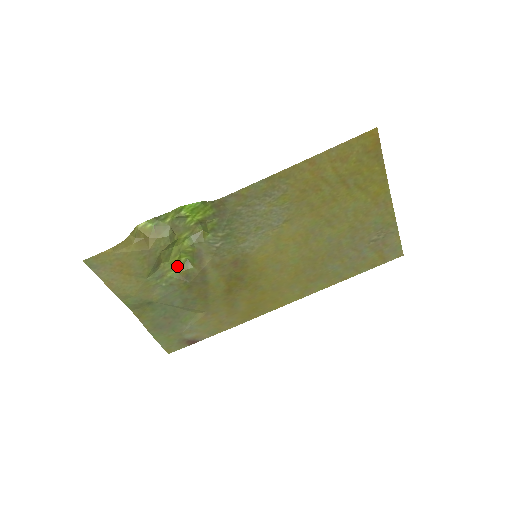
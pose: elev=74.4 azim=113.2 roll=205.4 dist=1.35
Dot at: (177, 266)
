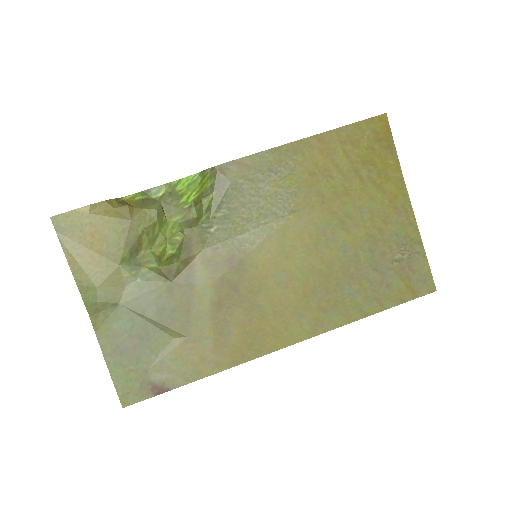
Dot at: (159, 260)
